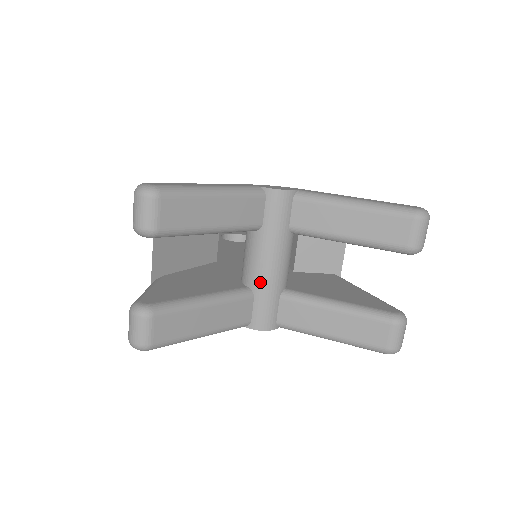
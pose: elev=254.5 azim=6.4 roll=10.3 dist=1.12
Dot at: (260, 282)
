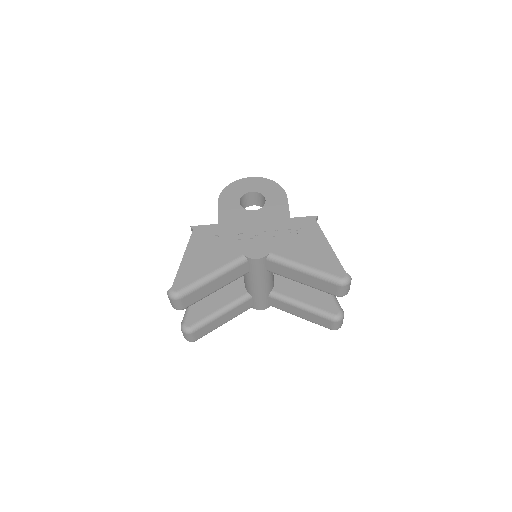
Dot at: (254, 293)
